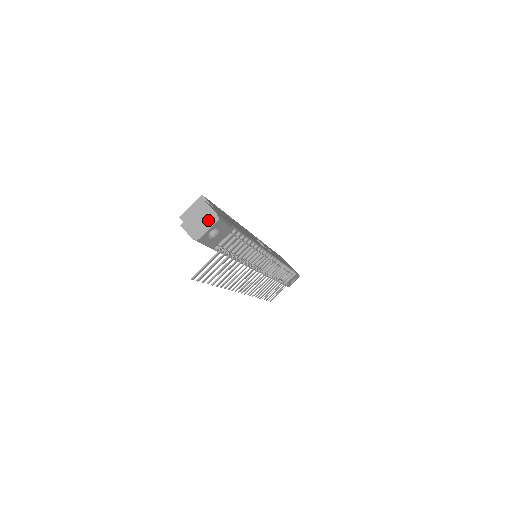
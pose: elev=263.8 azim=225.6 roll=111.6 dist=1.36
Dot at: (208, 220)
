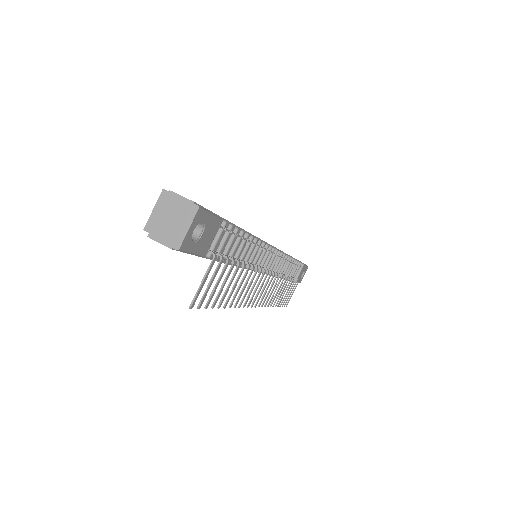
Dot at: (184, 215)
